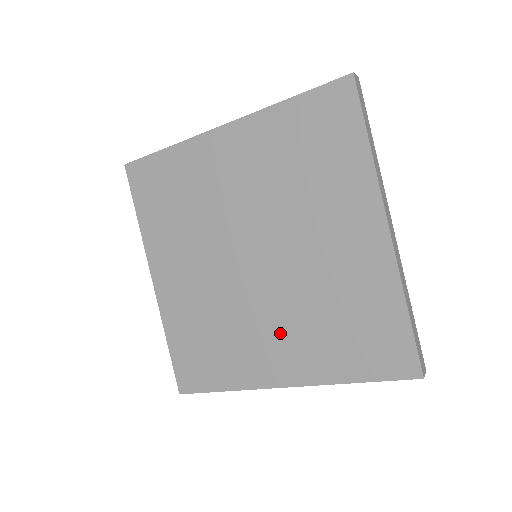
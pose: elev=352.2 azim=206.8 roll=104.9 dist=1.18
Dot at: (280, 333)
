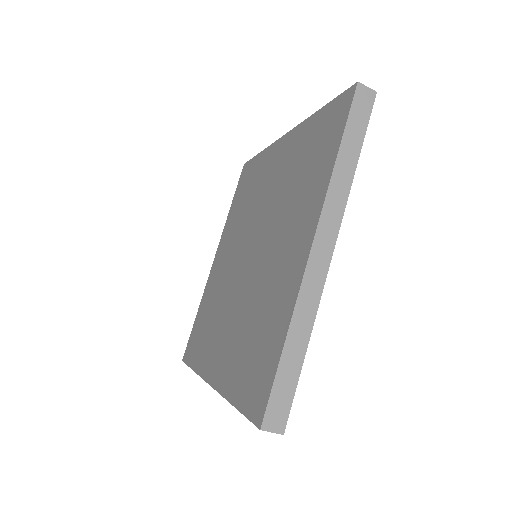
Dot at: (229, 331)
